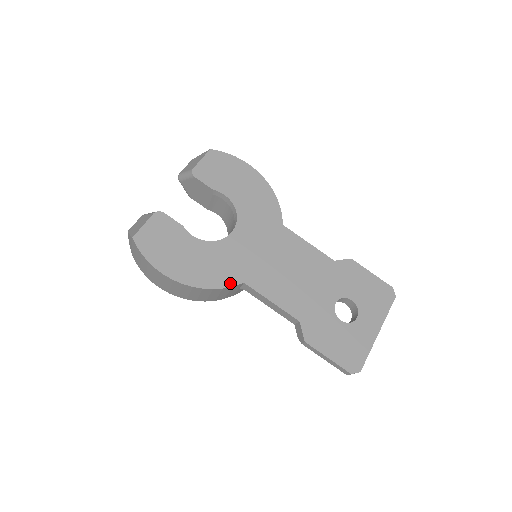
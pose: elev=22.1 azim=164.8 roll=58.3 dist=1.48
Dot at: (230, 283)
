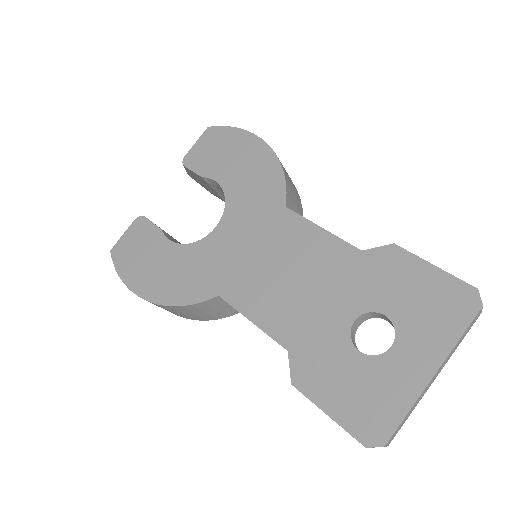
Dot at: (201, 297)
